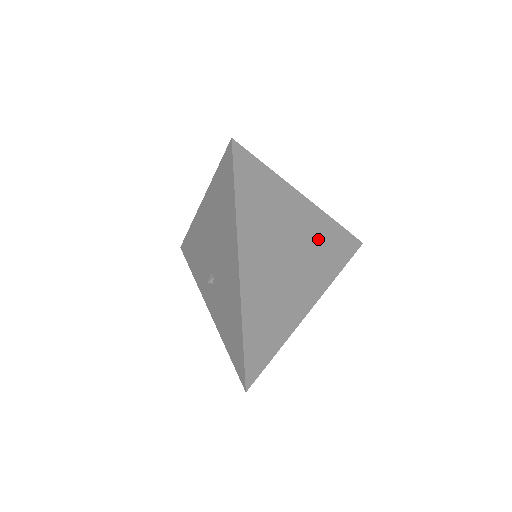
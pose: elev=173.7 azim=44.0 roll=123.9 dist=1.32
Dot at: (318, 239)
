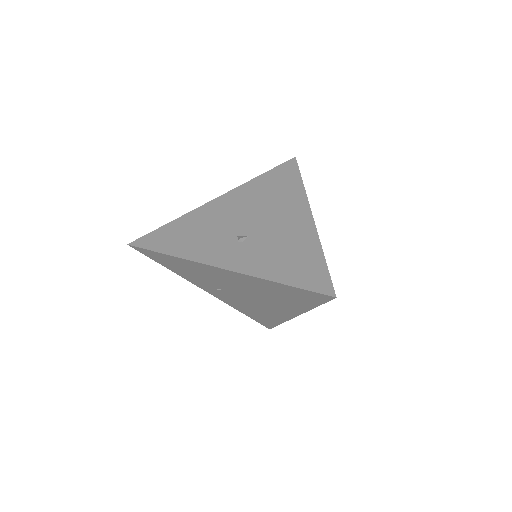
Dot at: occluded
